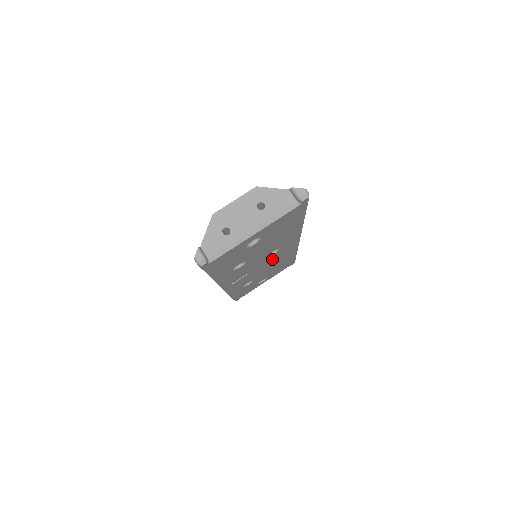
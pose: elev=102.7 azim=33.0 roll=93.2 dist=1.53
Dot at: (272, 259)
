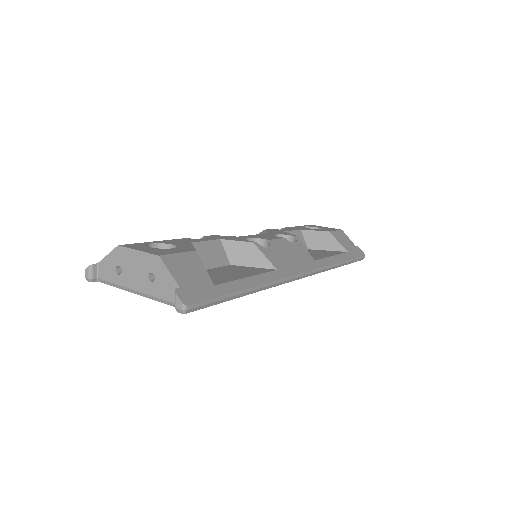
Dot at: occluded
